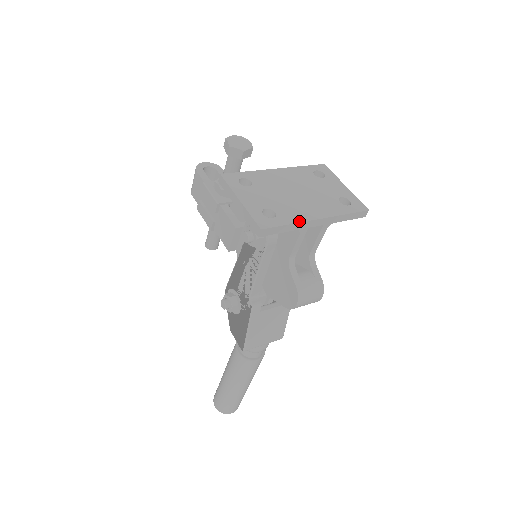
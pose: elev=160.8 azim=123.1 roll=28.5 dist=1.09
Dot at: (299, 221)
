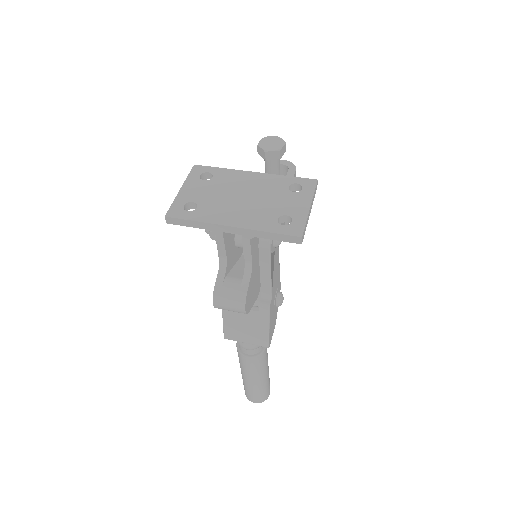
Dot at: (208, 221)
